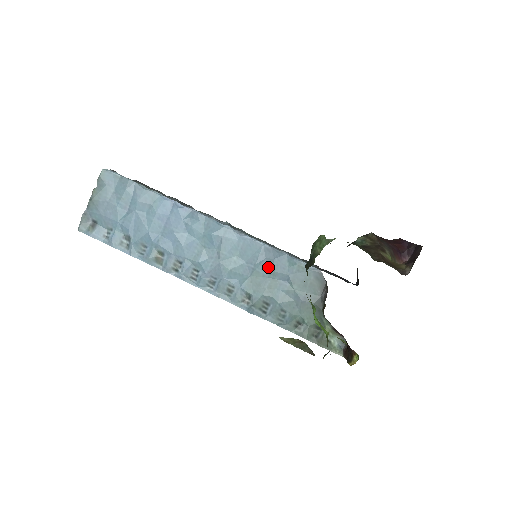
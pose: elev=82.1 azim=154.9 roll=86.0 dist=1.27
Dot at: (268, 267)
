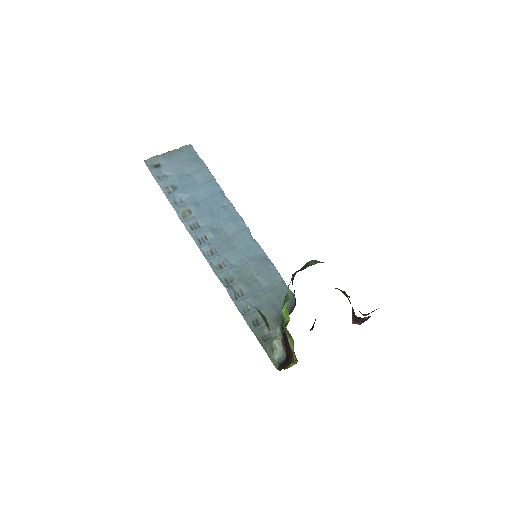
Dot at: (259, 269)
